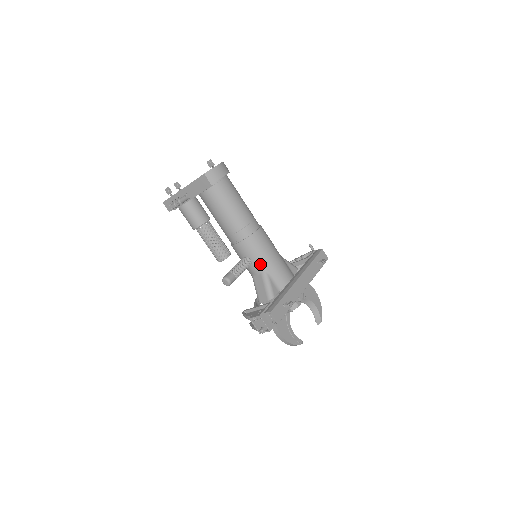
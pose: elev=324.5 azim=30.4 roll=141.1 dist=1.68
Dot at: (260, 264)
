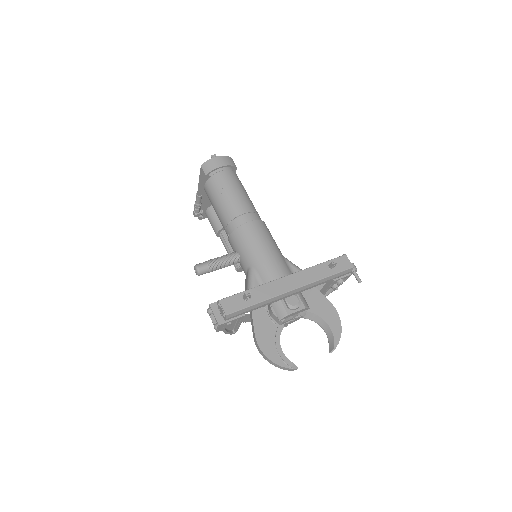
Dot at: (247, 259)
